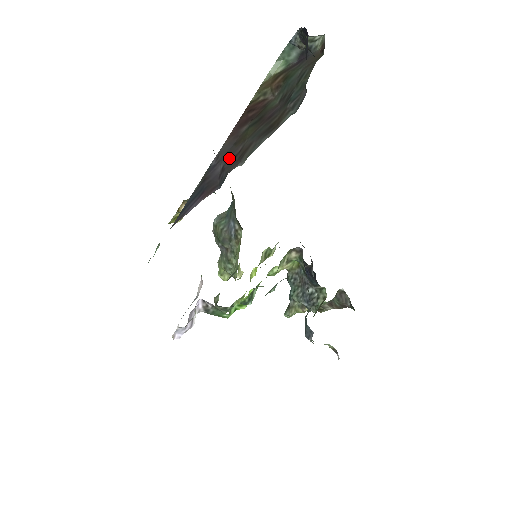
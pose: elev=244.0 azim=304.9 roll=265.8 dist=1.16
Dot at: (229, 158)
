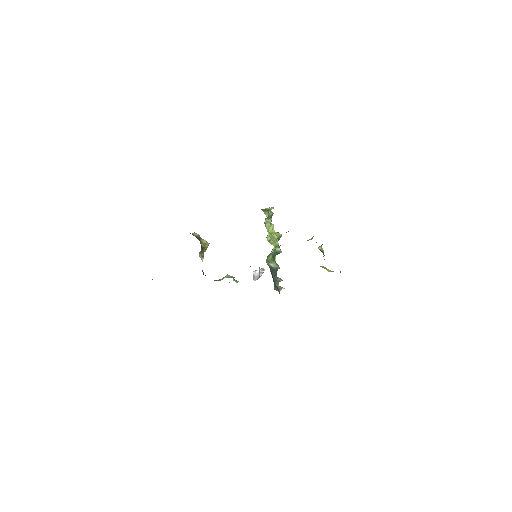
Dot at: occluded
